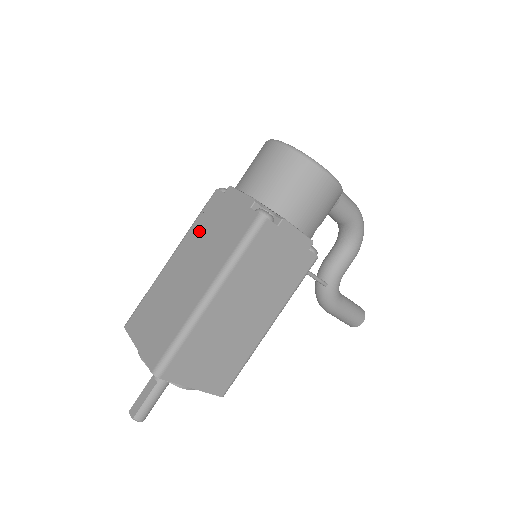
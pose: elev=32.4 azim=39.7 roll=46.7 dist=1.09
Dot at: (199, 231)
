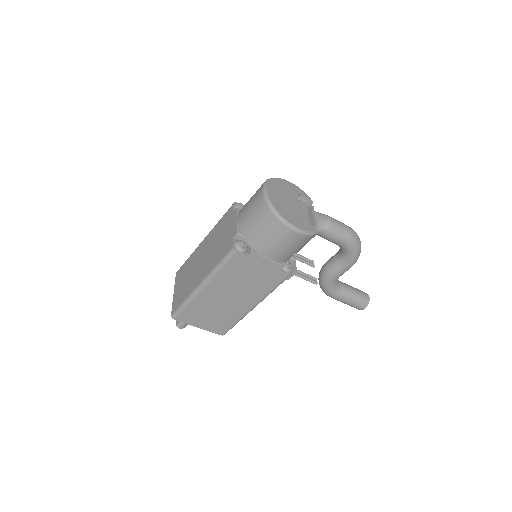
Dot at: (216, 232)
